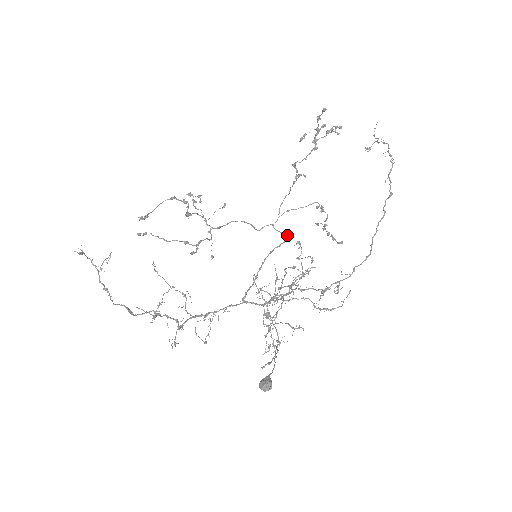
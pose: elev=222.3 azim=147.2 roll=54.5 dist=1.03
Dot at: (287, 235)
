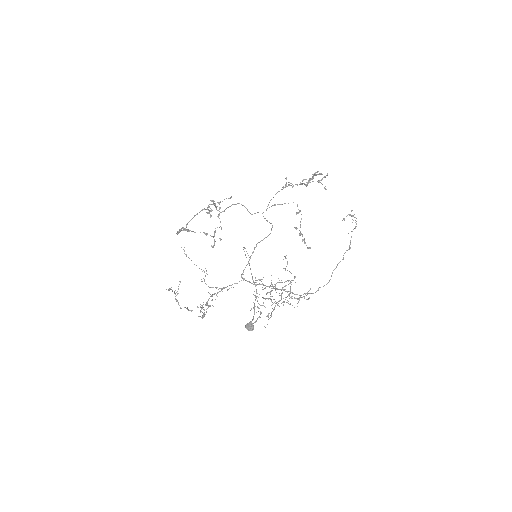
Dot at: (272, 226)
